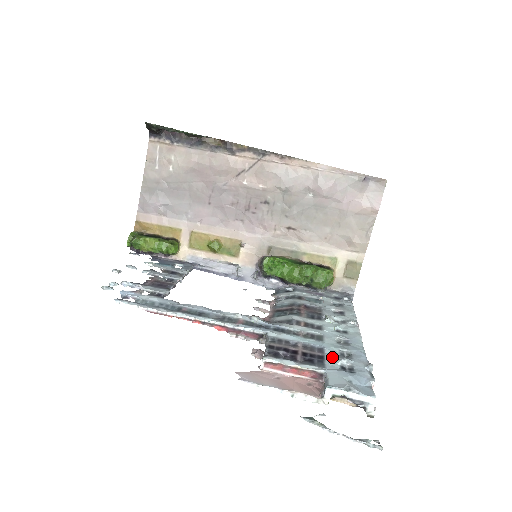
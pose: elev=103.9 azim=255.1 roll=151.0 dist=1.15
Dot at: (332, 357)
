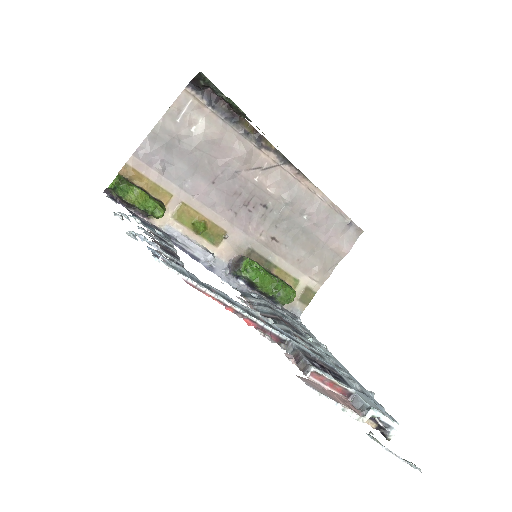
Dot at: (347, 378)
